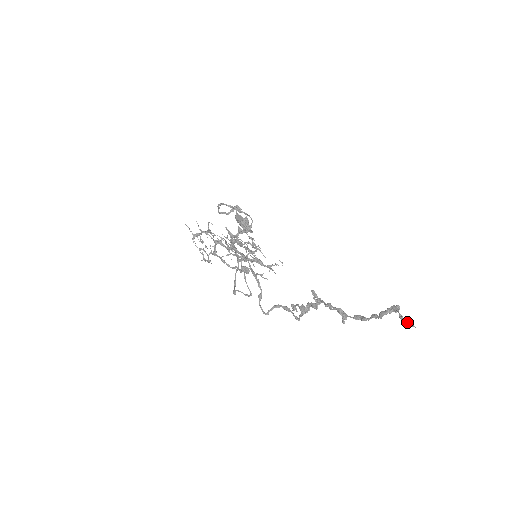
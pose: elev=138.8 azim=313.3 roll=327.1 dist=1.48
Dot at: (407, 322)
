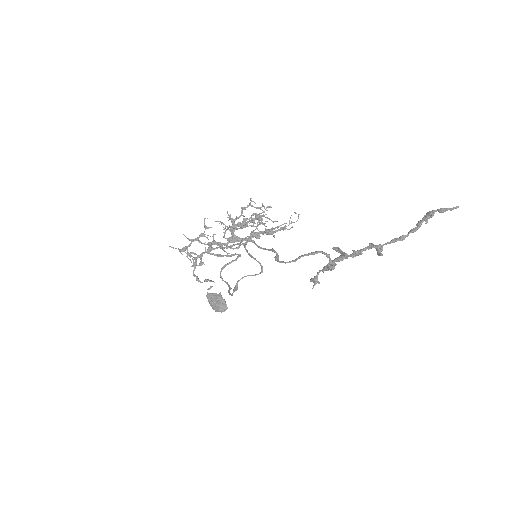
Dot at: (449, 208)
